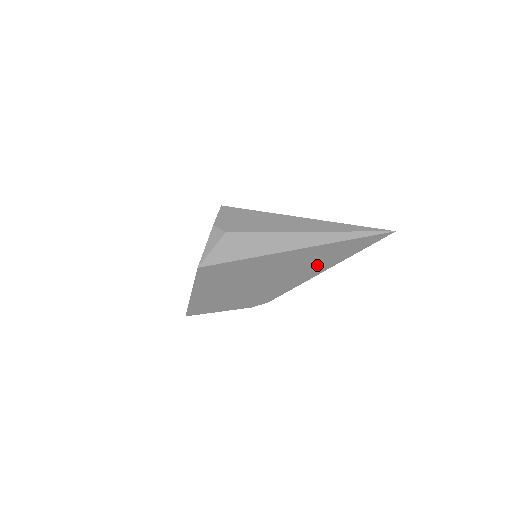
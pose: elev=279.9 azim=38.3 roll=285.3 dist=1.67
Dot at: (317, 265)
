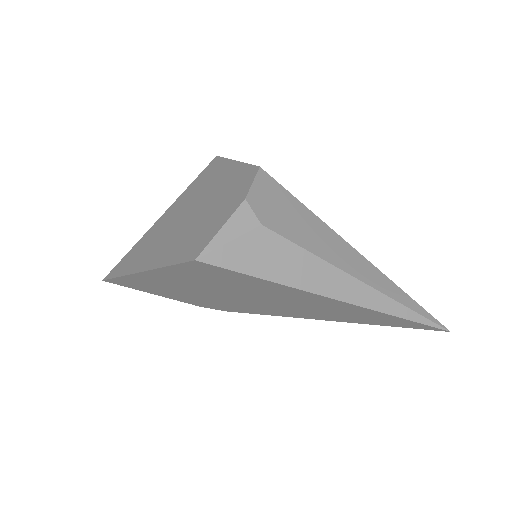
Dot at: (332, 315)
